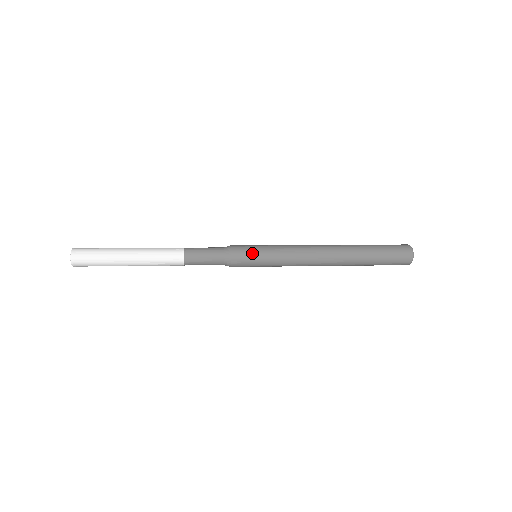
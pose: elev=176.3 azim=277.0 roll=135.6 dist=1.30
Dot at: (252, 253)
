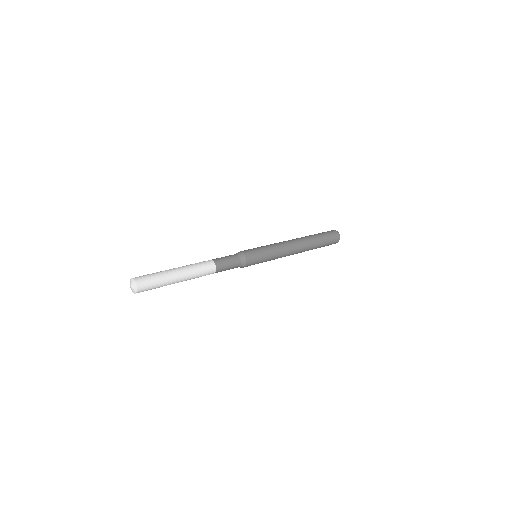
Dot at: (257, 252)
